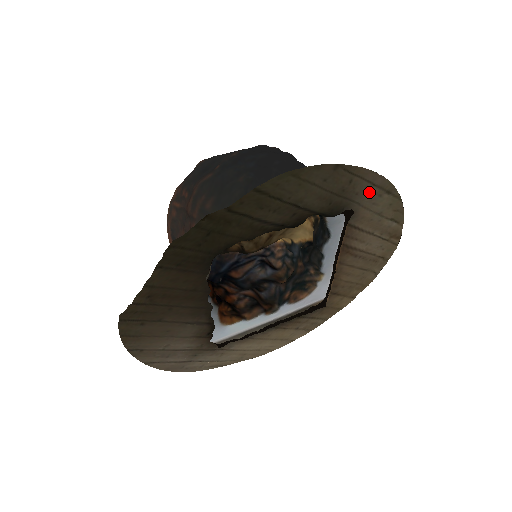
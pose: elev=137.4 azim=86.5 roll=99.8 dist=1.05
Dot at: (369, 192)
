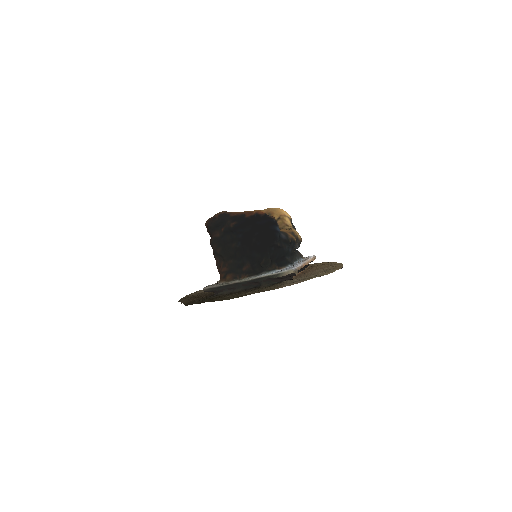
Dot at: (296, 281)
